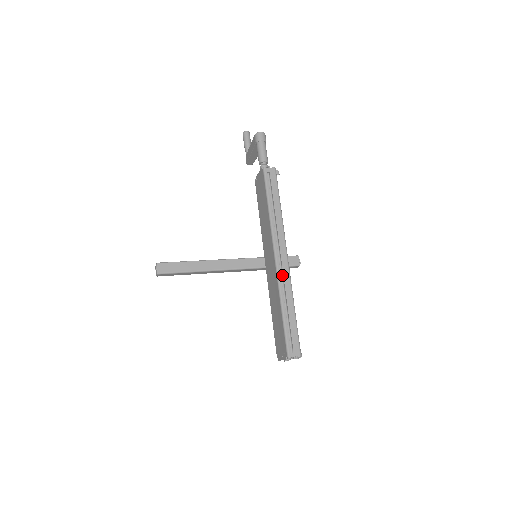
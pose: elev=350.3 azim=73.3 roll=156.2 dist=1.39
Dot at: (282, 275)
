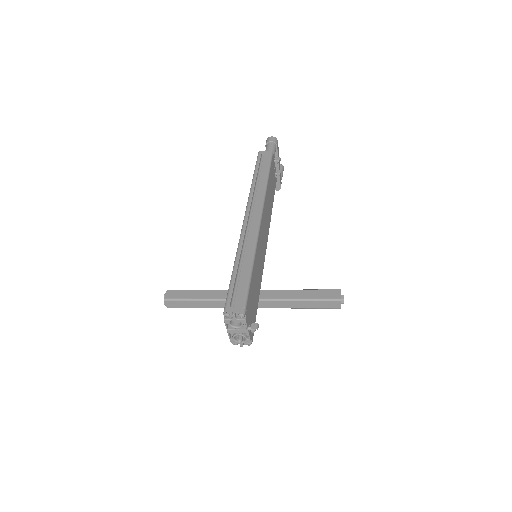
Dot at: (248, 232)
